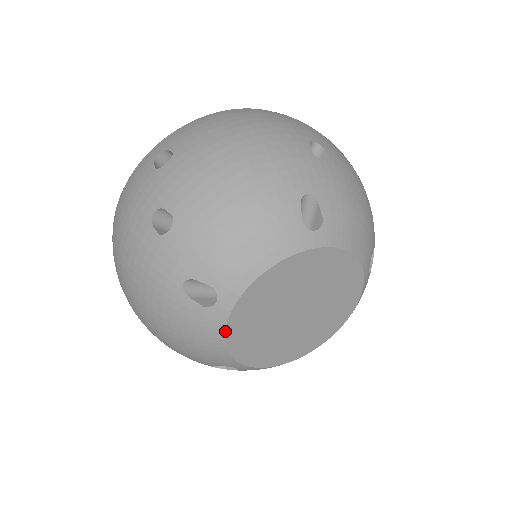
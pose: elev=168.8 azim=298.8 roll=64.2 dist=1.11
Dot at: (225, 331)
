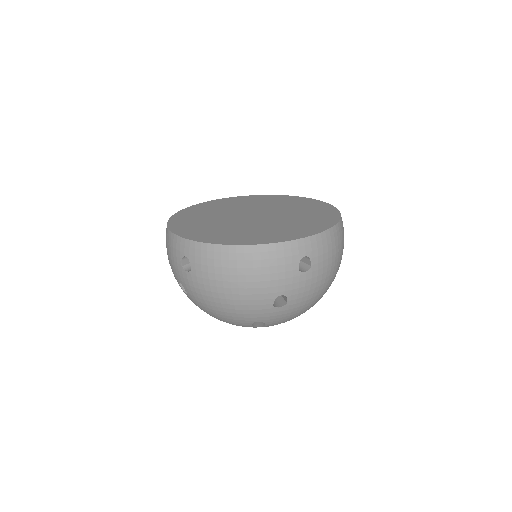
Dot at: occluded
